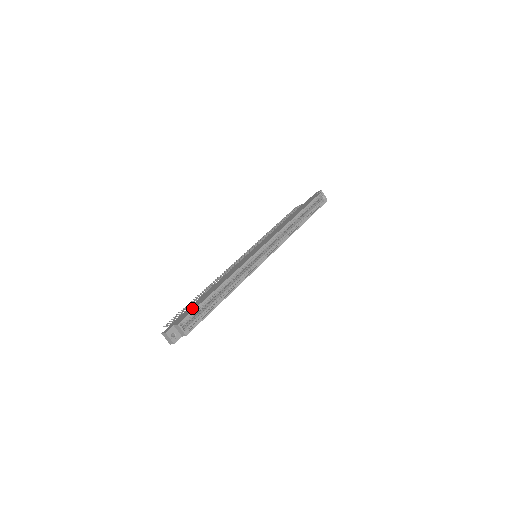
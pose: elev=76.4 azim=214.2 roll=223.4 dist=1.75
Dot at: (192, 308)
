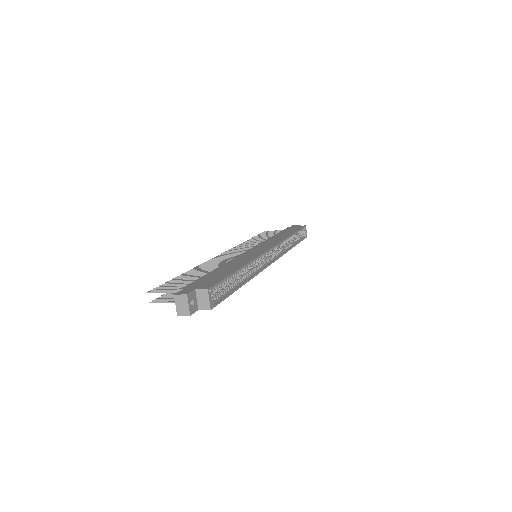
Dot at: (214, 278)
